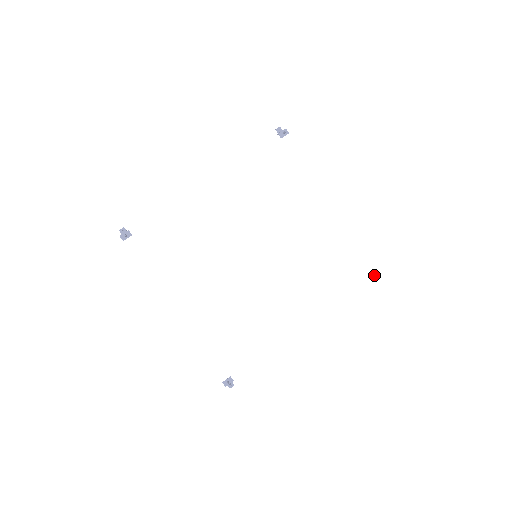
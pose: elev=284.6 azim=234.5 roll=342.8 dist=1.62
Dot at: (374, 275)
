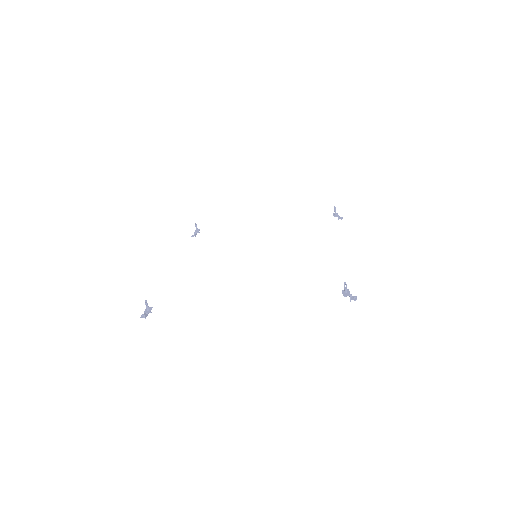
Dot at: (336, 214)
